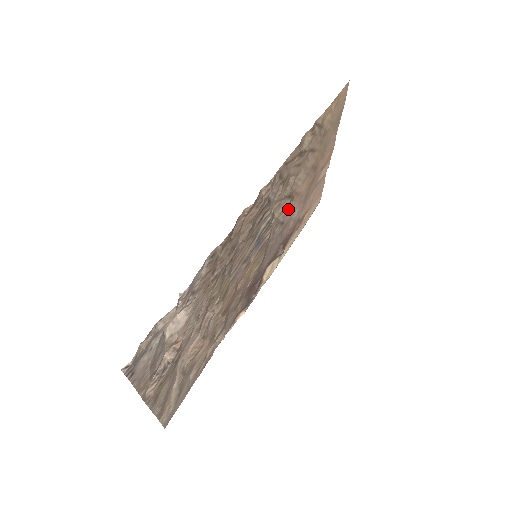
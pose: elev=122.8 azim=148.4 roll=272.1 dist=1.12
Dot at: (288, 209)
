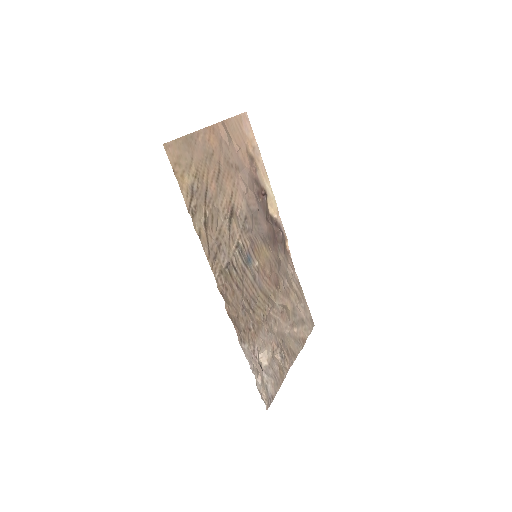
Dot at: (238, 210)
